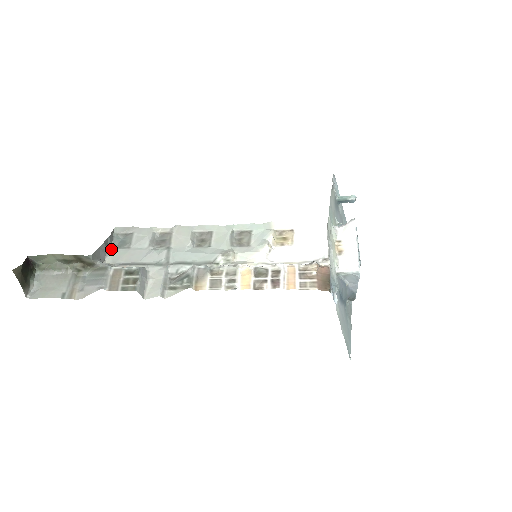
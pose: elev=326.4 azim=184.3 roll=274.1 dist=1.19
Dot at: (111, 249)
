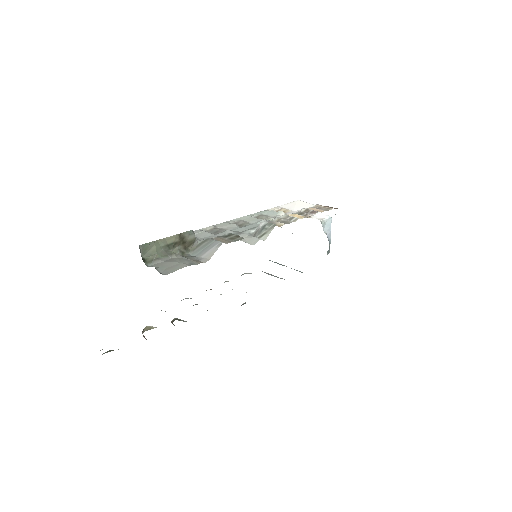
Dot at: occluded
